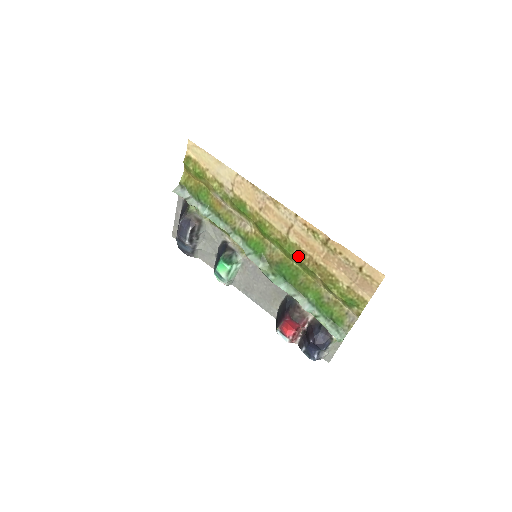
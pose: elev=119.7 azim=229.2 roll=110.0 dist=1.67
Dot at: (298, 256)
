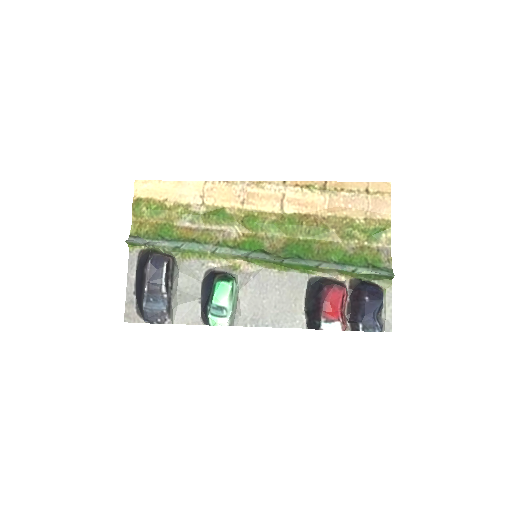
Dot at: (303, 222)
